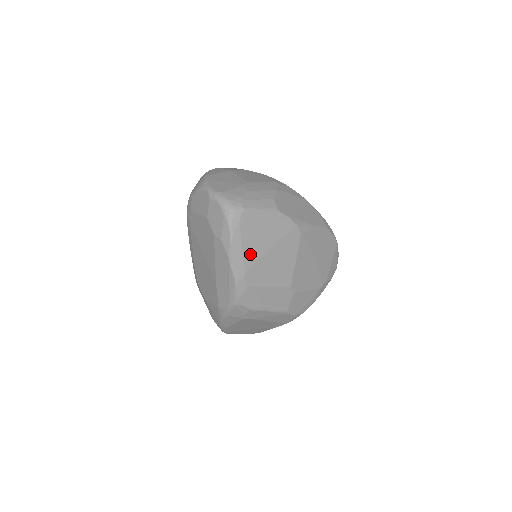
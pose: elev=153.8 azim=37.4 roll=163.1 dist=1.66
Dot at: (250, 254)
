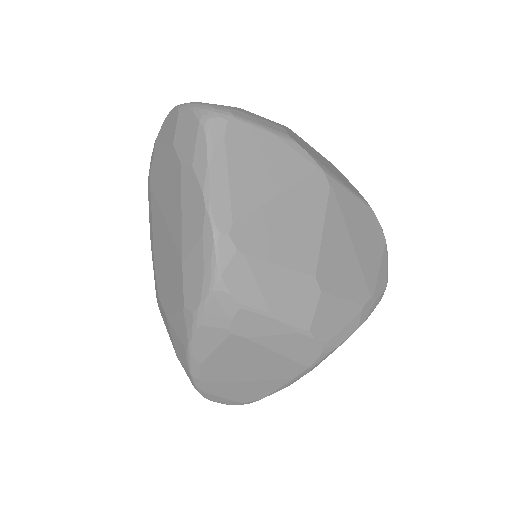
Dot at: (242, 193)
